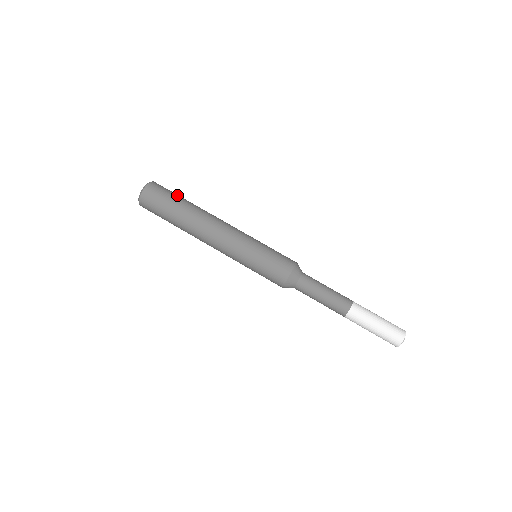
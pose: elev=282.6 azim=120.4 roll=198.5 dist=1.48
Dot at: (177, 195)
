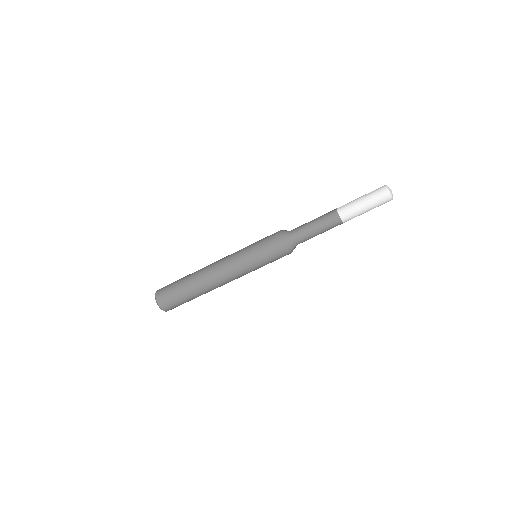
Dot at: (177, 281)
